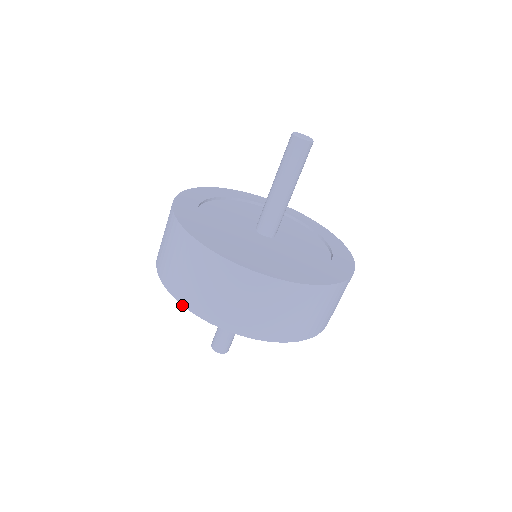
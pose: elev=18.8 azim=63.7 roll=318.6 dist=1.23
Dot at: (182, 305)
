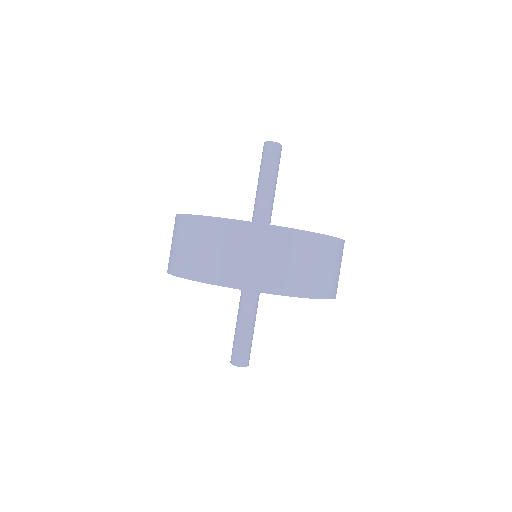
Dot at: occluded
